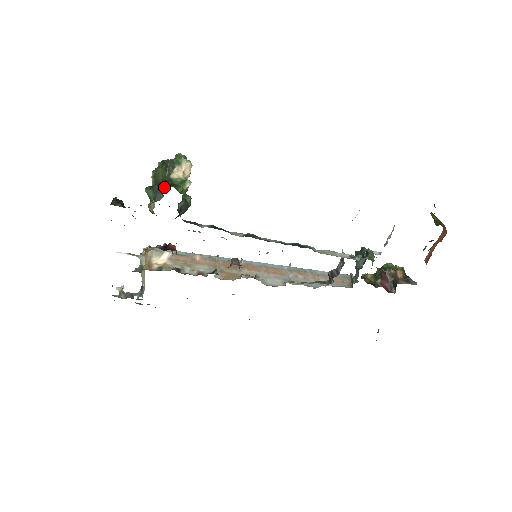
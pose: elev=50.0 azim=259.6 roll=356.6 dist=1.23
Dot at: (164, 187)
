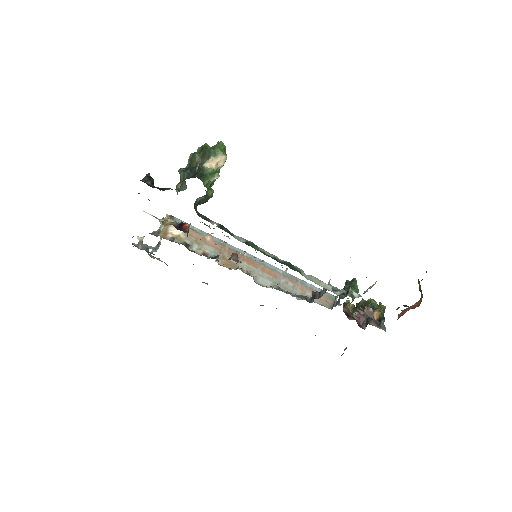
Dot at: (195, 174)
